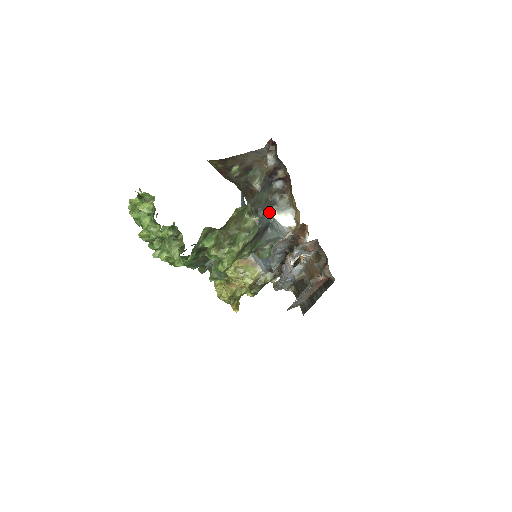
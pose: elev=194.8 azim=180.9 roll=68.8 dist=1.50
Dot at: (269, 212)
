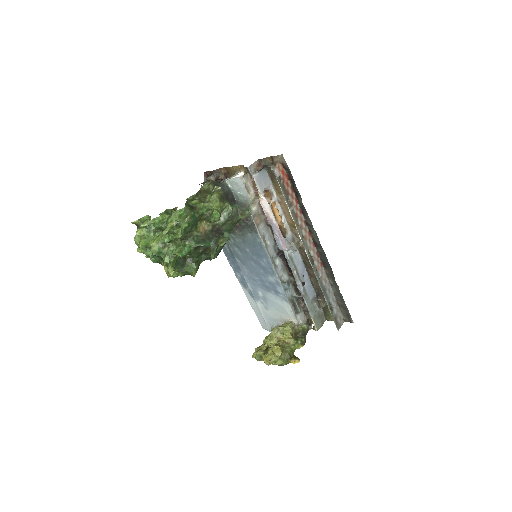
Dot at: (225, 183)
